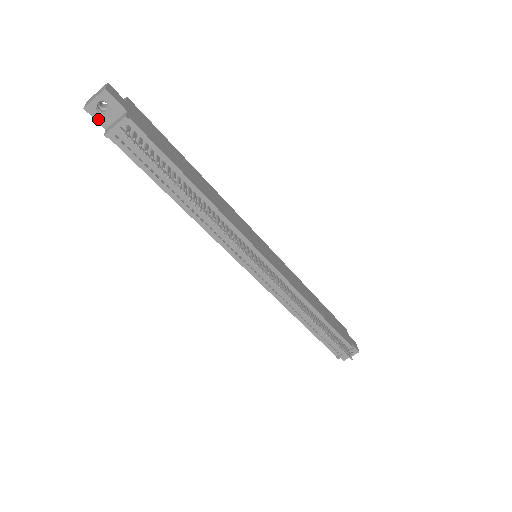
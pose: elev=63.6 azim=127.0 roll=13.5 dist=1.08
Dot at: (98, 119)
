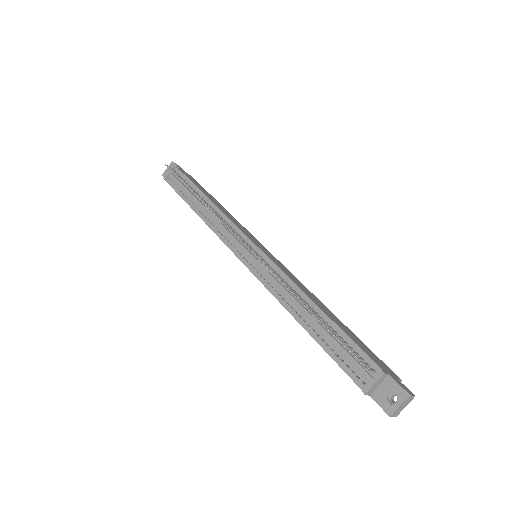
Dot at: occluded
